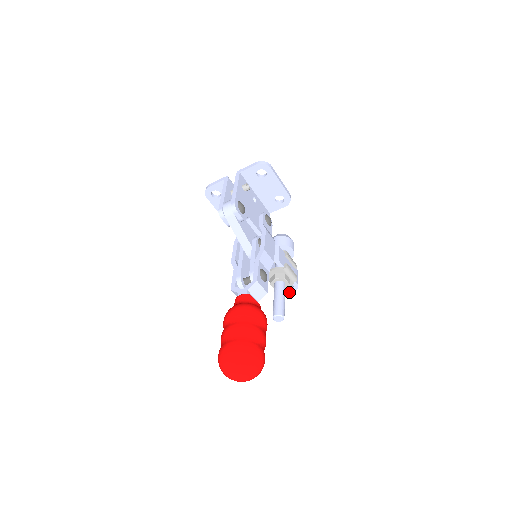
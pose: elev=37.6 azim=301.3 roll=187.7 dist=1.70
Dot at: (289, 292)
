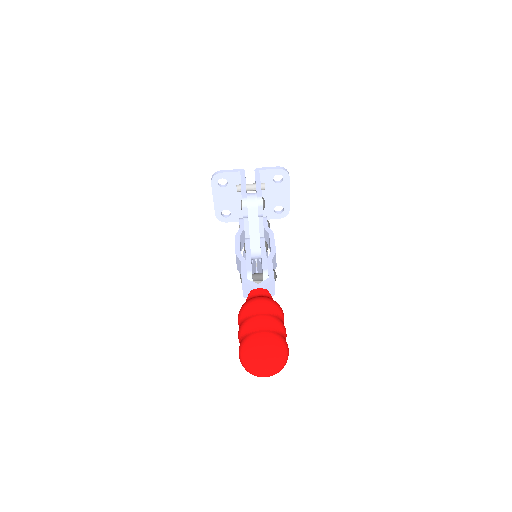
Dot at: occluded
